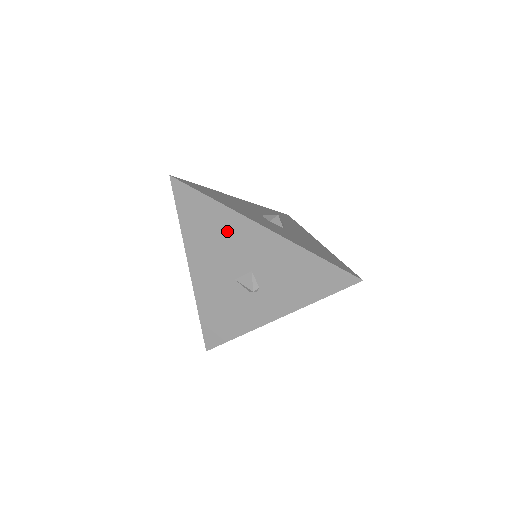
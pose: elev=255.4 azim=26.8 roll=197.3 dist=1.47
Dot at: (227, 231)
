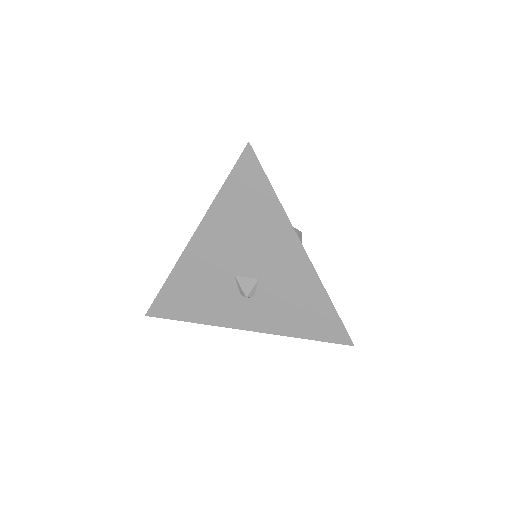
Dot at: (265, 231)
